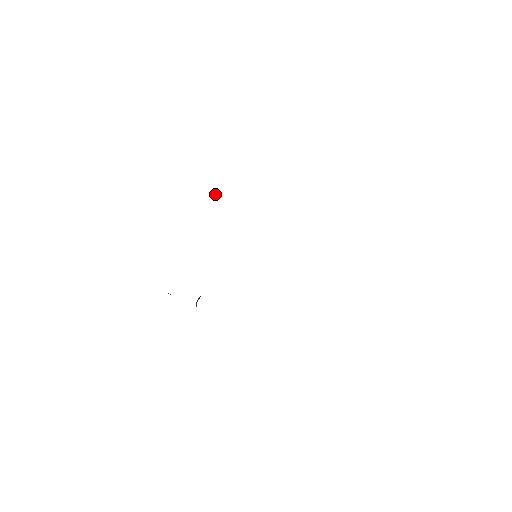
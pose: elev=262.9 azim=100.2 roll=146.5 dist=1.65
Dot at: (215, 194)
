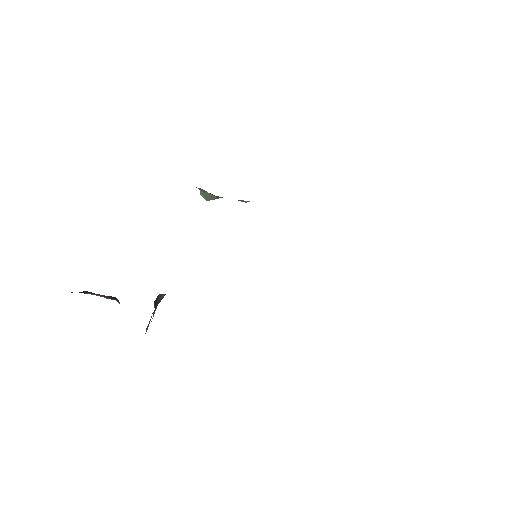
Dot at: (206, 193)
